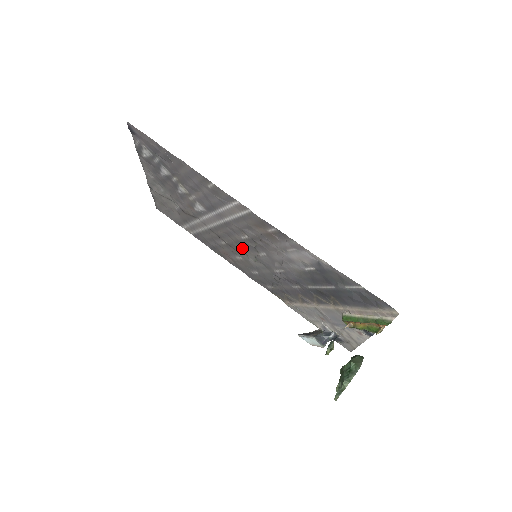
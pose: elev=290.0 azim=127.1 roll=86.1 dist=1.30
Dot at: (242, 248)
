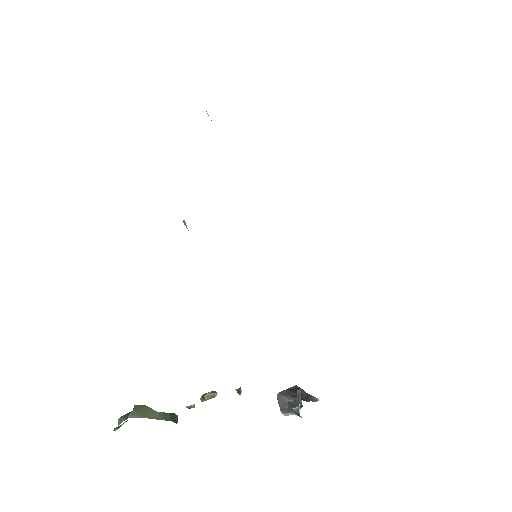
Dot at: occluded
